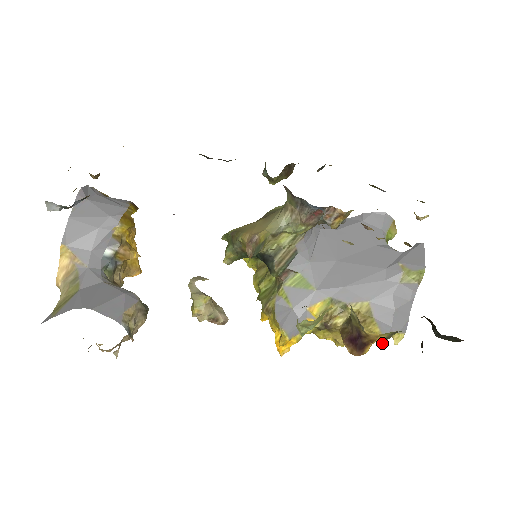
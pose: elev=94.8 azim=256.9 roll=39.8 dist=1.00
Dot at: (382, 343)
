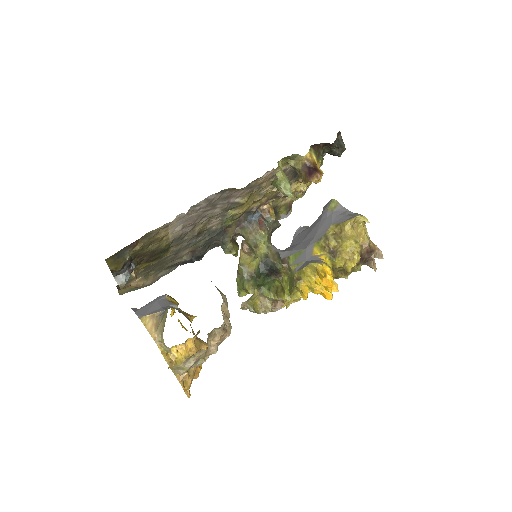
Dot at: (380, 254)
